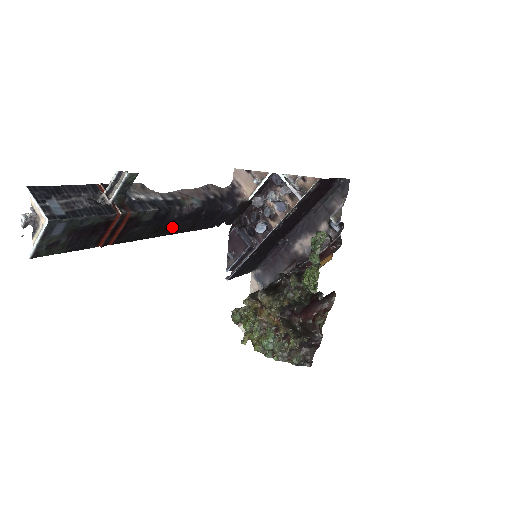
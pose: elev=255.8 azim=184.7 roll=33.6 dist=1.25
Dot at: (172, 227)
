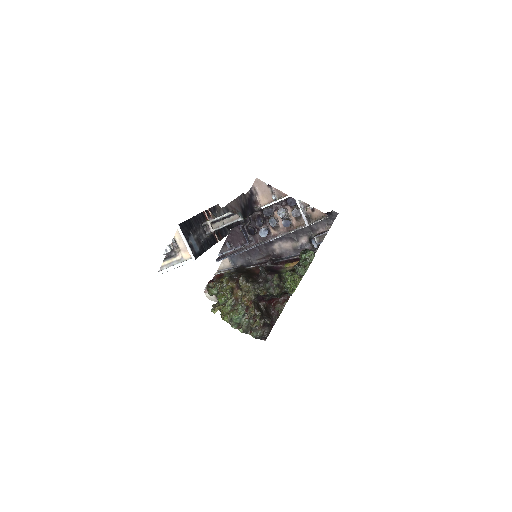
Dot at: occluded
